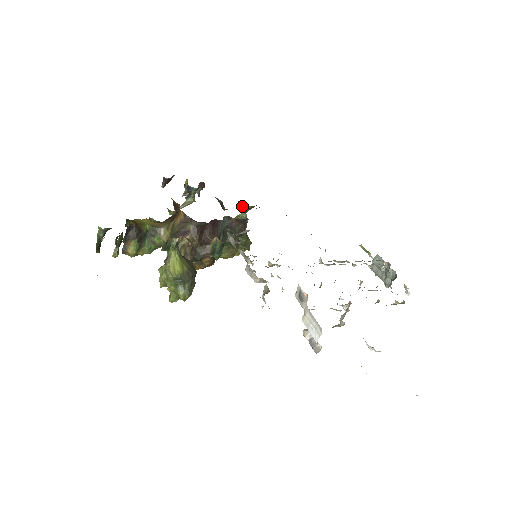
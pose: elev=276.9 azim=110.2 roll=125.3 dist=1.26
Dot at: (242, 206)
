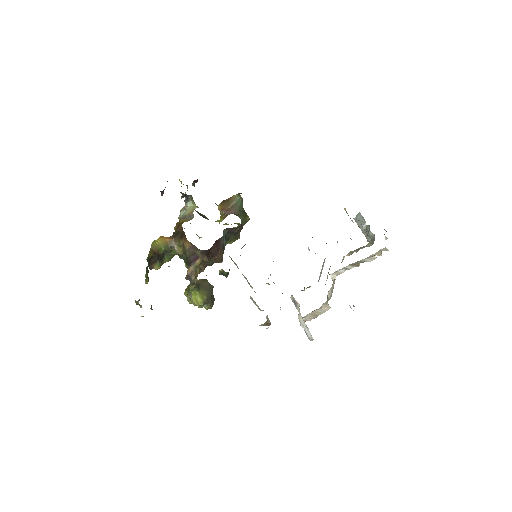
Dot at: occluded
